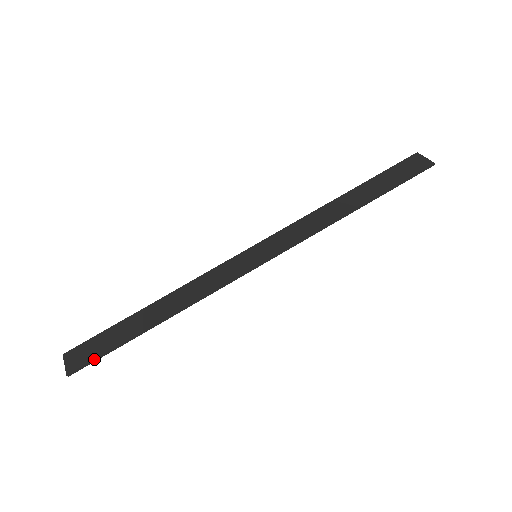
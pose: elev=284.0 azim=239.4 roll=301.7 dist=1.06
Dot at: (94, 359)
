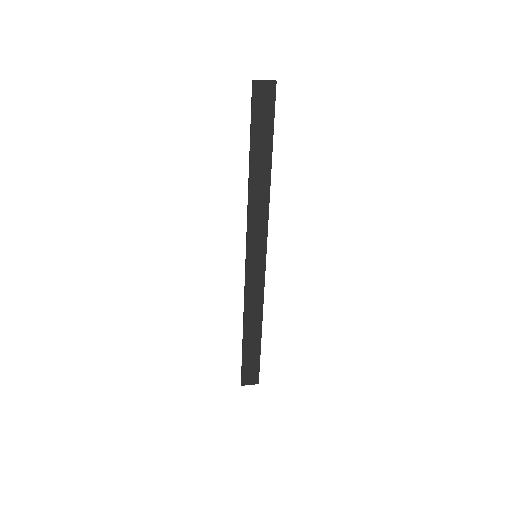
Dot at: (259, 369)
